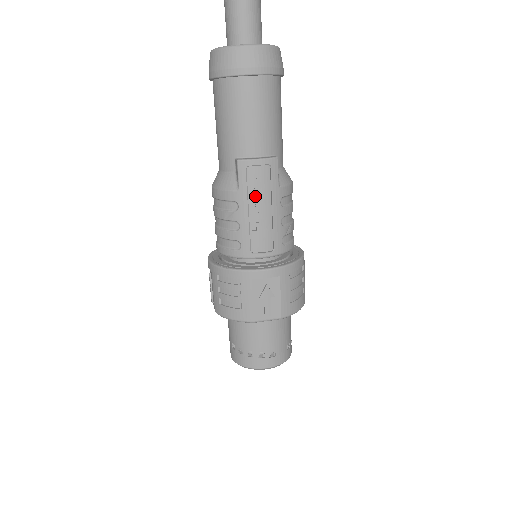
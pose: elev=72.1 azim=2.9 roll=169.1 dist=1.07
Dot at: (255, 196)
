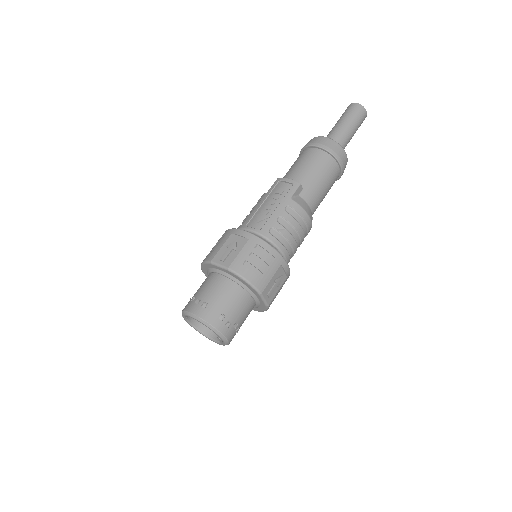
Dot at: (273, 196)
